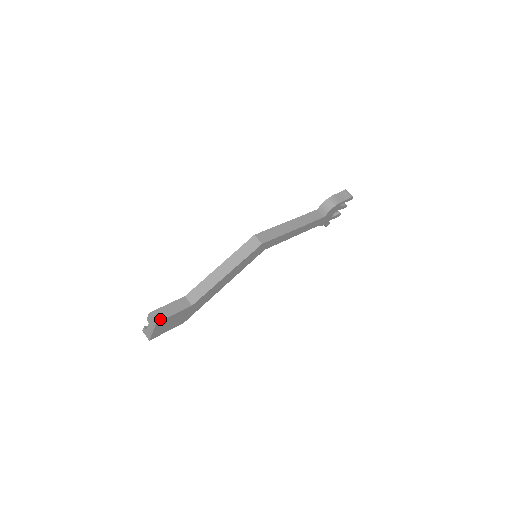
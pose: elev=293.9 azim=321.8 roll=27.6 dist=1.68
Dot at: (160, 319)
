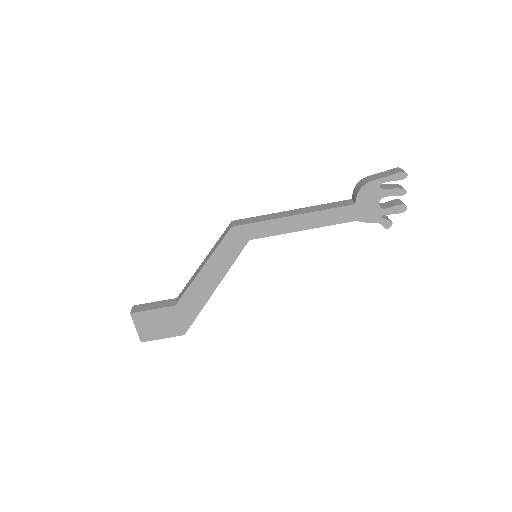
Dot at: (136, 311)
